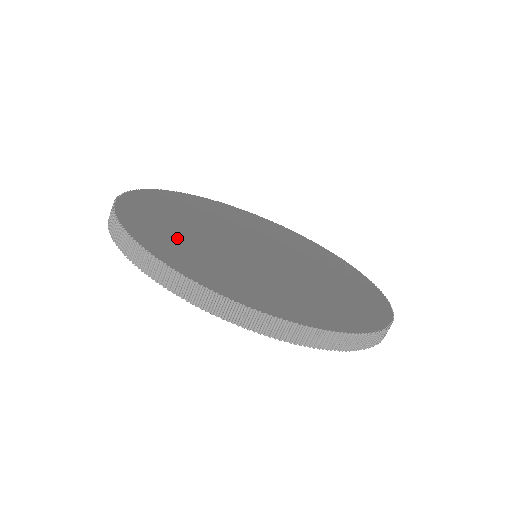
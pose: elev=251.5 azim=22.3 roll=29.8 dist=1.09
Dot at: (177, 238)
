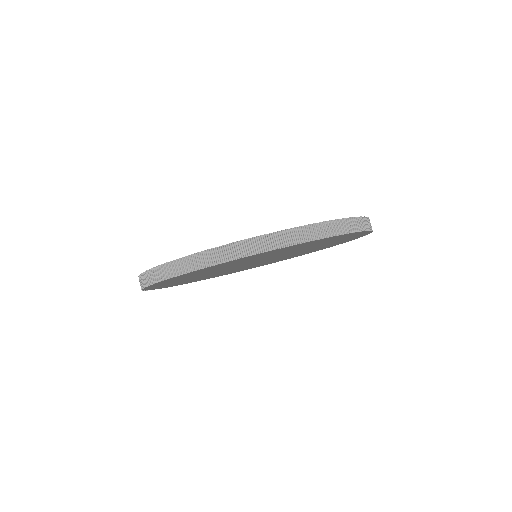
Dot at: occluded
